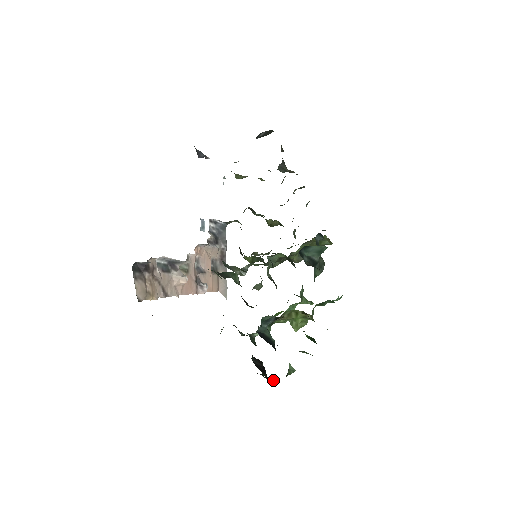
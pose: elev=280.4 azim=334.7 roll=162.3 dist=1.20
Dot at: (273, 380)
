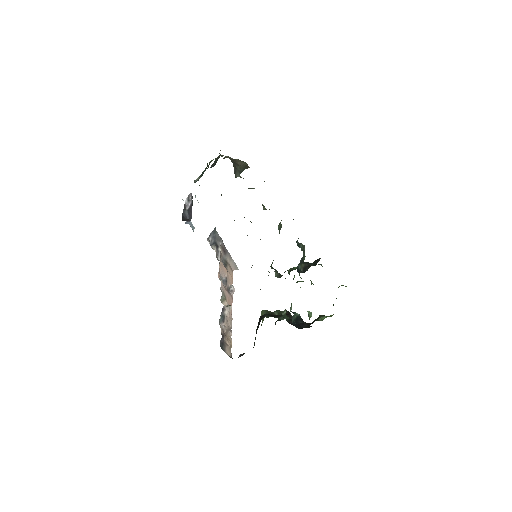
Dot at: occluded
